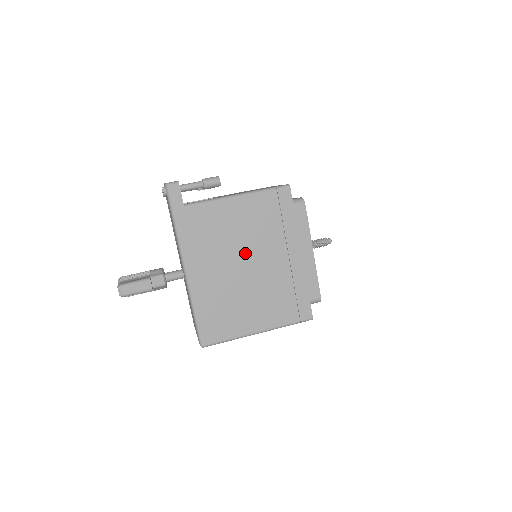
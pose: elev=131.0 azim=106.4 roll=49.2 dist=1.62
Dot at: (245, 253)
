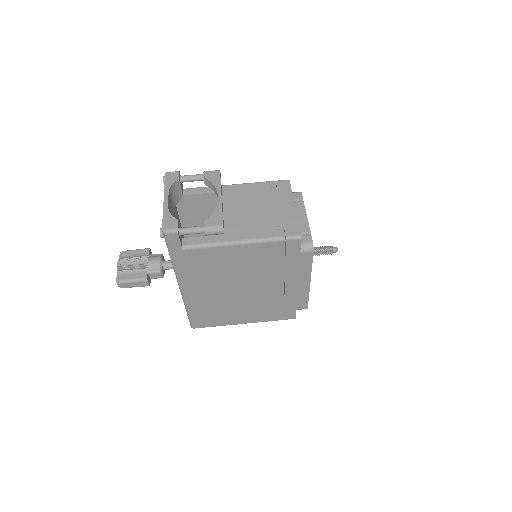
Dot at: (241, 281)
